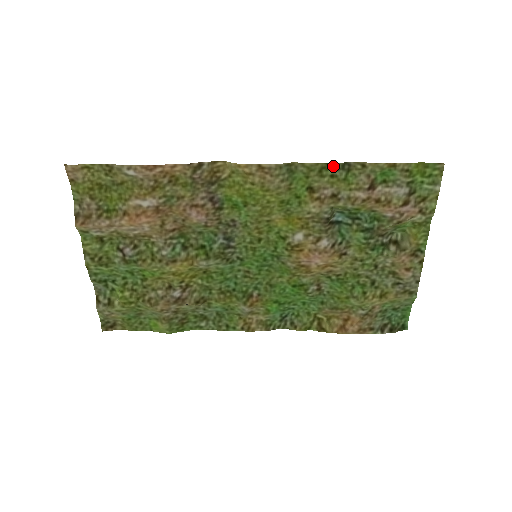
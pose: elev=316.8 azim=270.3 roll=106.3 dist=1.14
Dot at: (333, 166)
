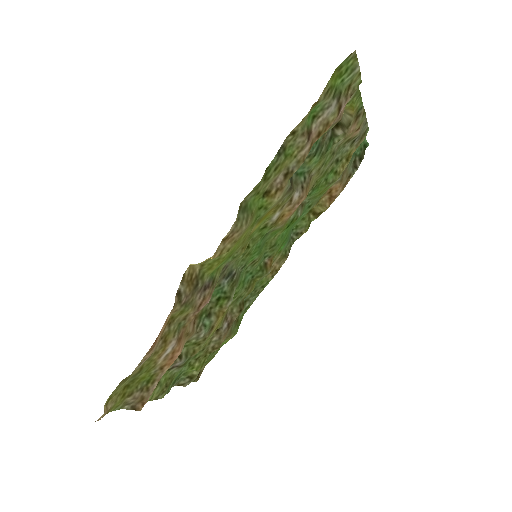
Dot at: (272, 164)
